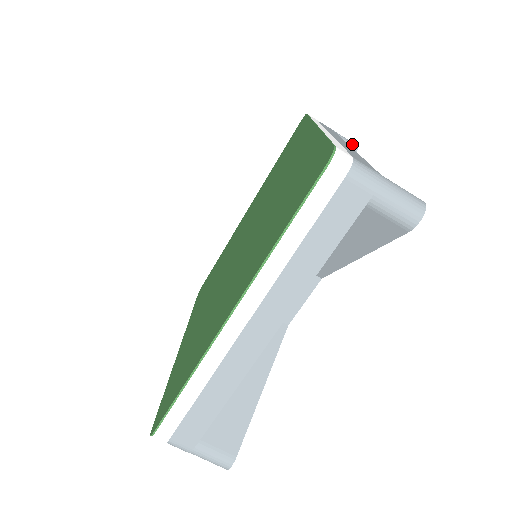
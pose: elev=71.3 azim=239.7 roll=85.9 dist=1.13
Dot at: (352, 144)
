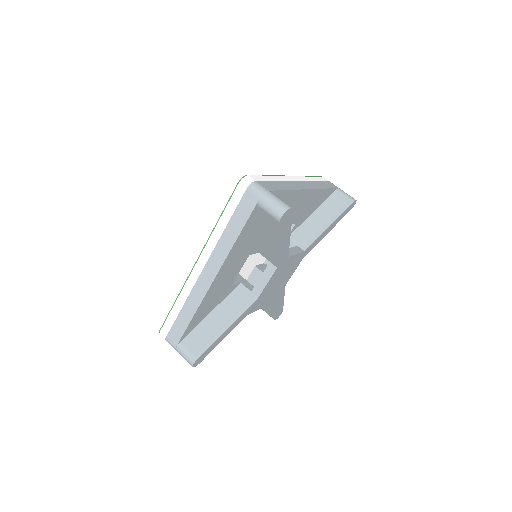
Dot at: (350, 198)
